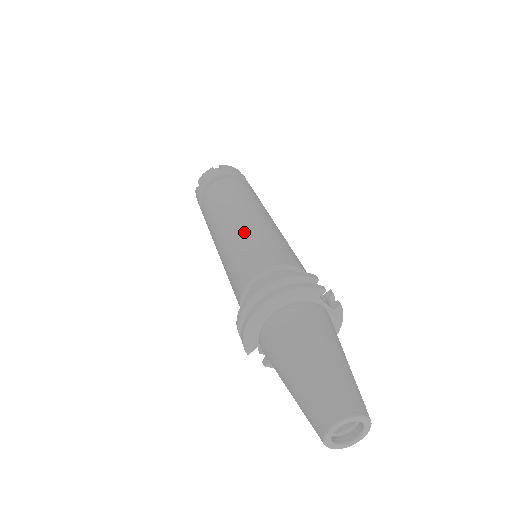
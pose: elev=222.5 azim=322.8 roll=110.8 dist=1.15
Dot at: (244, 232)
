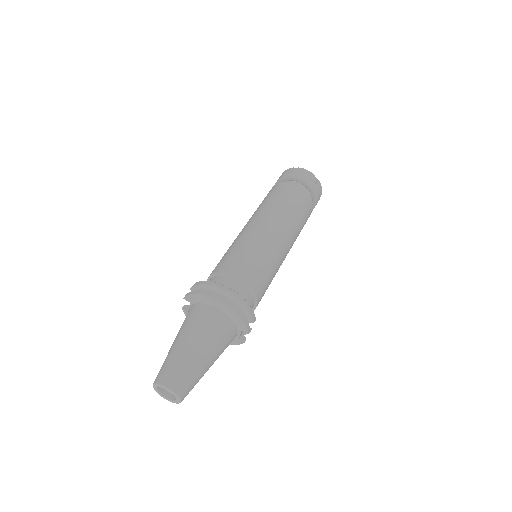
Dot at: (268, 245)
